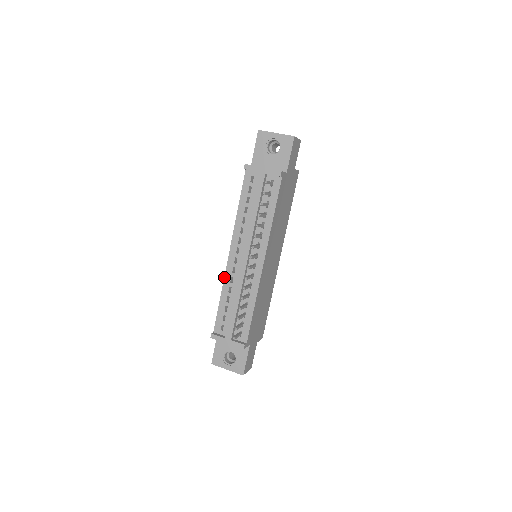
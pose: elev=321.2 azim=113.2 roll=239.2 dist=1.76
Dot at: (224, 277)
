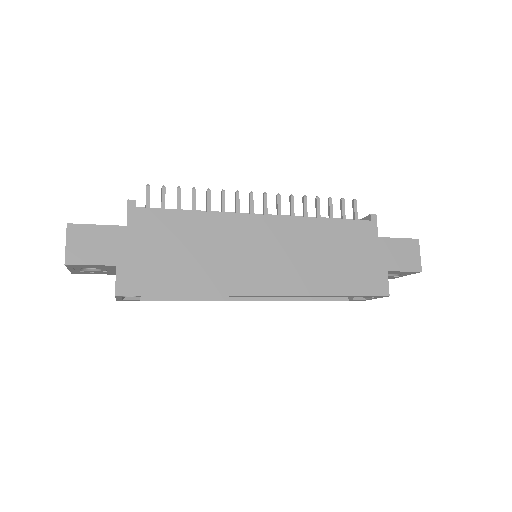
Dot at: occluded
